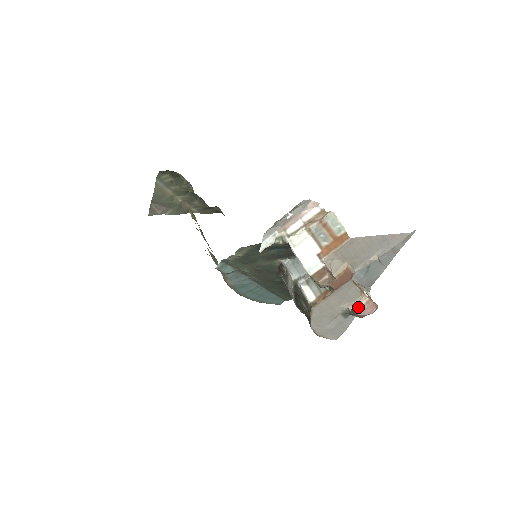
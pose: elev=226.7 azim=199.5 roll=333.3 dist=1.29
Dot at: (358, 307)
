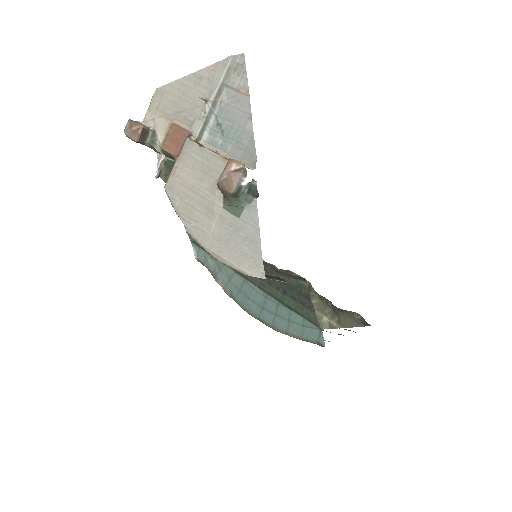
Dot at: occluded
